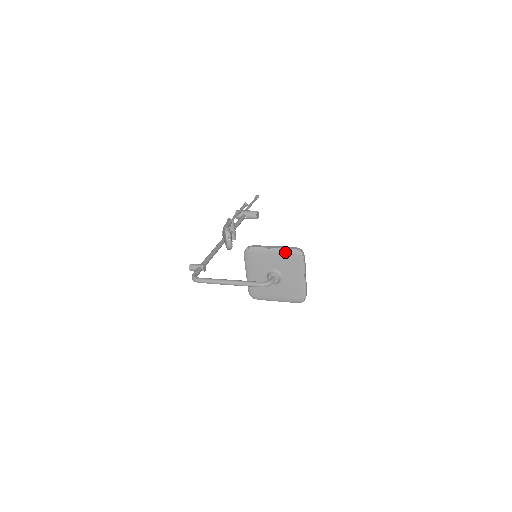
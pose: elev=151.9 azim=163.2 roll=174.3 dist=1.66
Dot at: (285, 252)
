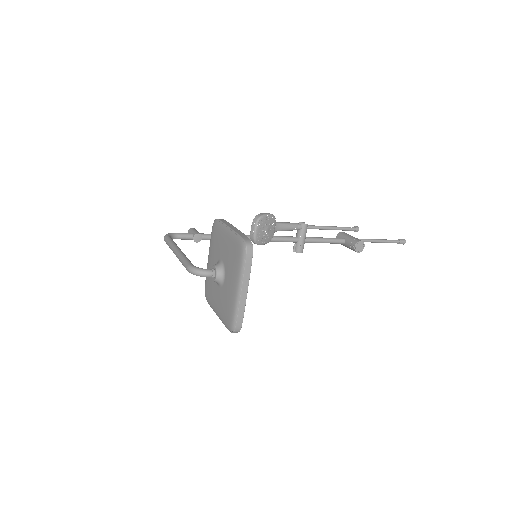
Dot at: (234, 238)
